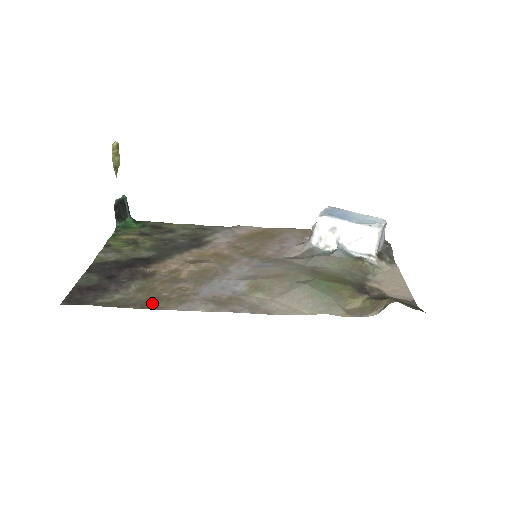
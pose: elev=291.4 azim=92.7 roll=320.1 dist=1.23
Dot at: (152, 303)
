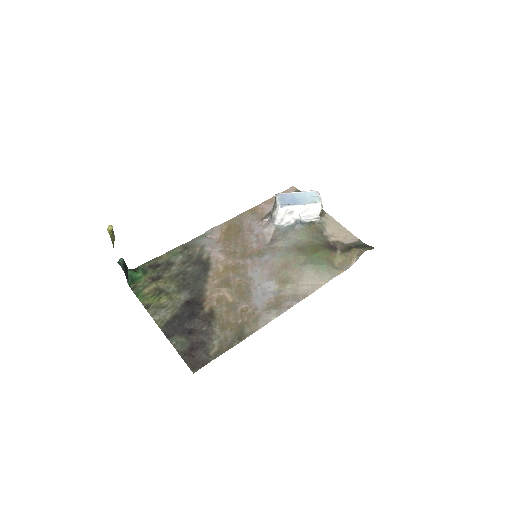
Dot at: (241, 333)
